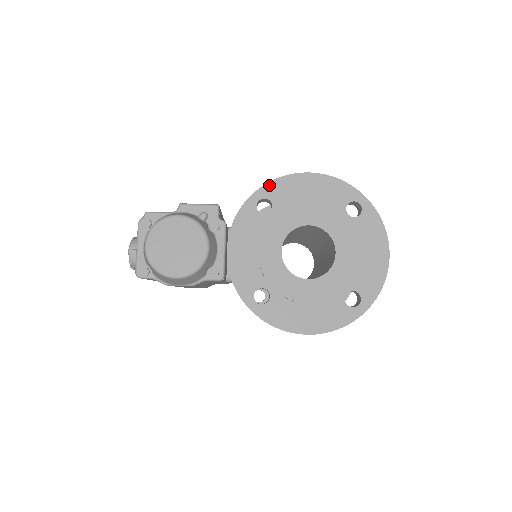
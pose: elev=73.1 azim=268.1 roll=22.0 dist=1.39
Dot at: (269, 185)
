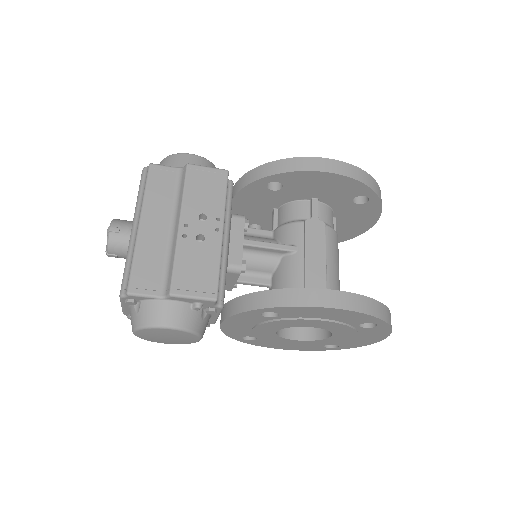
Dot at: (281, 308)
